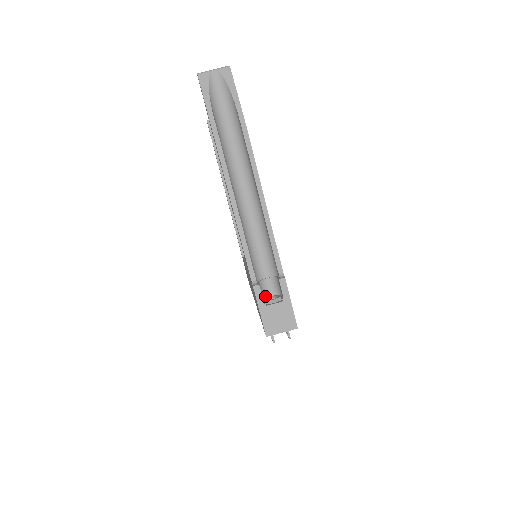
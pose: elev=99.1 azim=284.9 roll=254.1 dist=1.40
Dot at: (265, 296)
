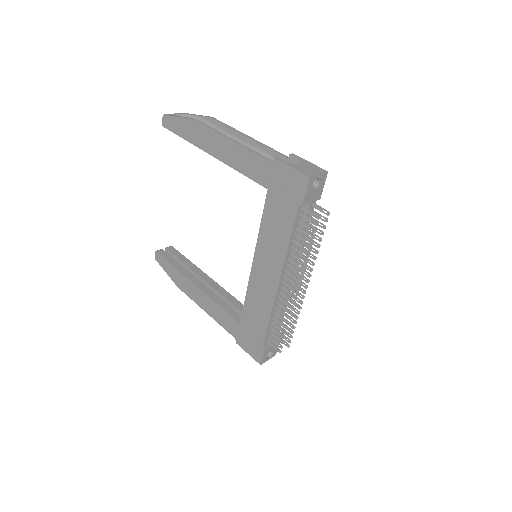
Dot at: occluded
